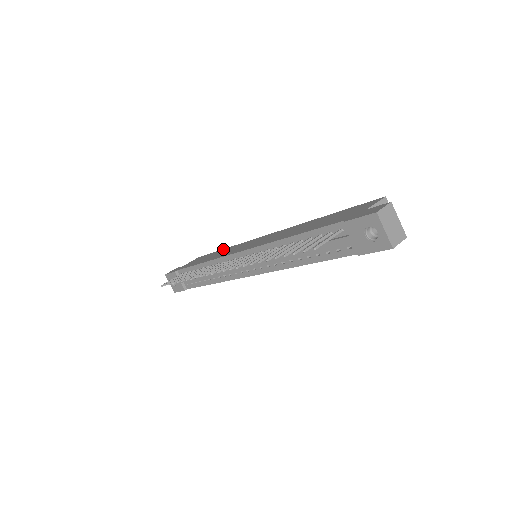
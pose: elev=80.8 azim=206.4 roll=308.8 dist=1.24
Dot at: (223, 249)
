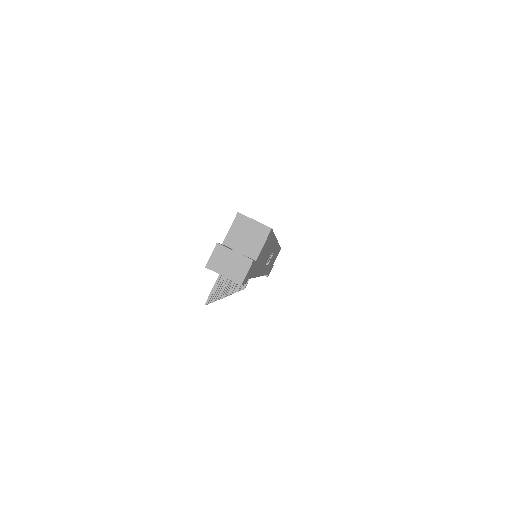
Dot at: occluded
